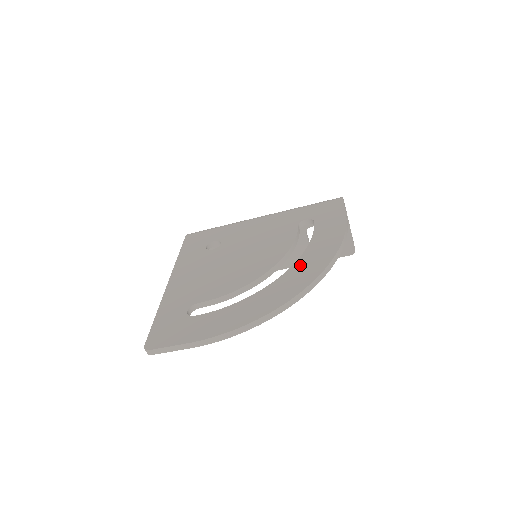
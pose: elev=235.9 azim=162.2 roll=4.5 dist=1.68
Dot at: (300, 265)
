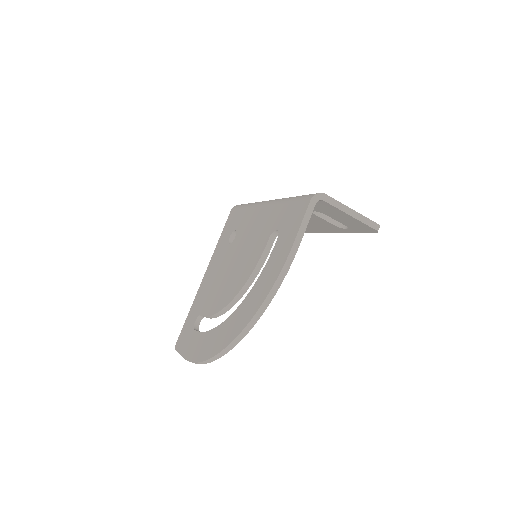
Dot at: (242, 307)
